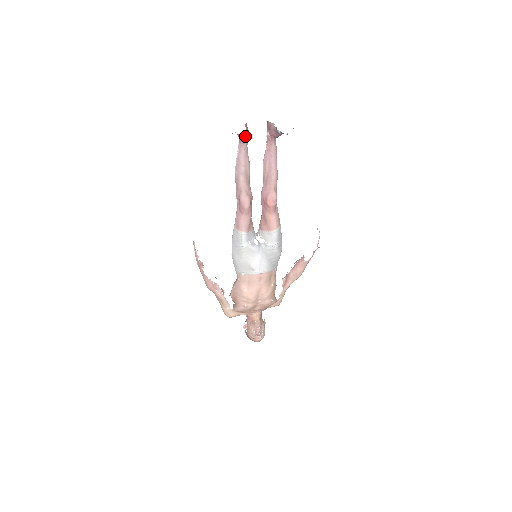
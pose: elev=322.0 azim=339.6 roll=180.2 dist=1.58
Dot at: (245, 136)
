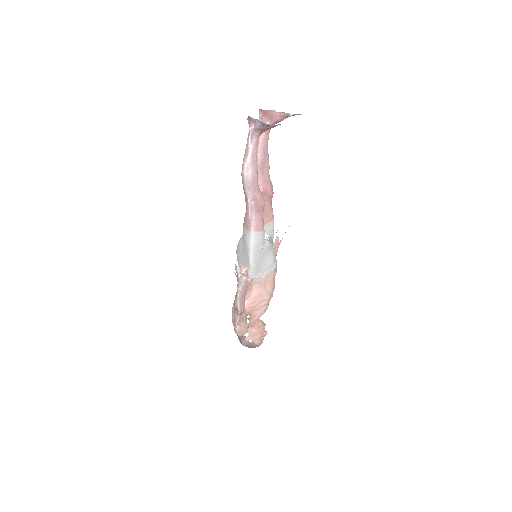
Dot at: occluded
